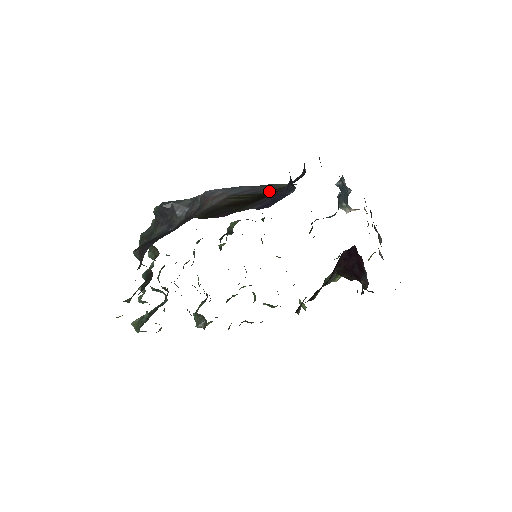
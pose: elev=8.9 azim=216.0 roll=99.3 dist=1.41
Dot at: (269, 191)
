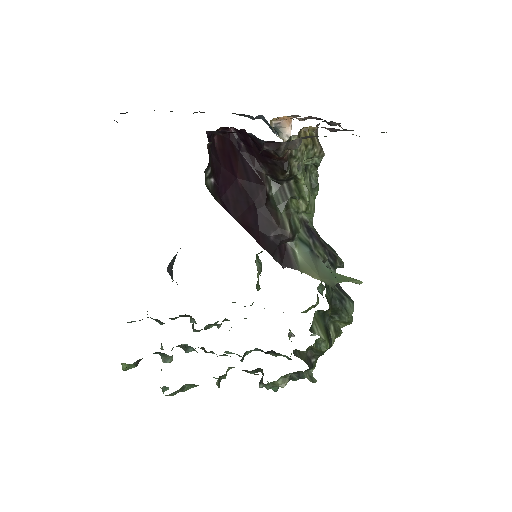
Dot at: occluded
